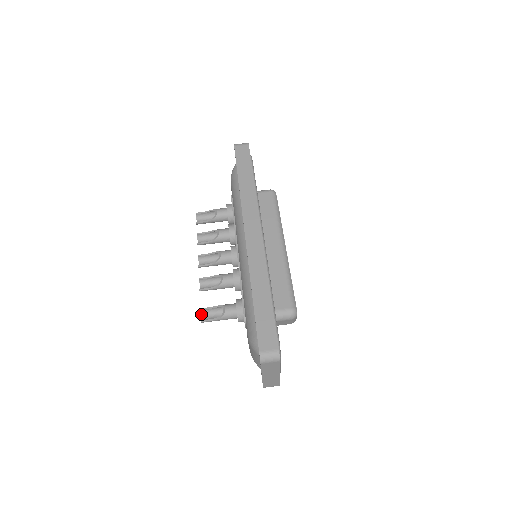
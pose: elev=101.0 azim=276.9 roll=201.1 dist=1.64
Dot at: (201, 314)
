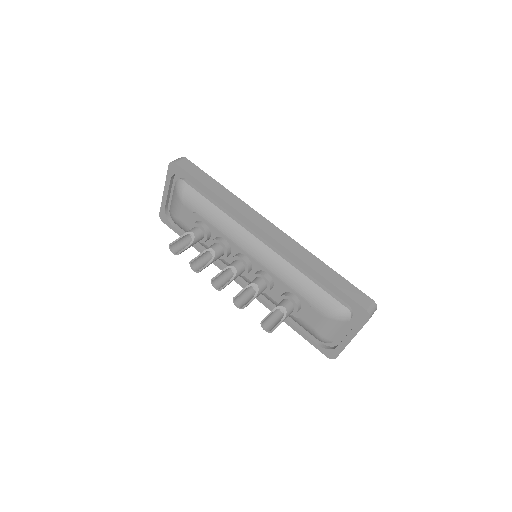
Dot at: (263, 327)
